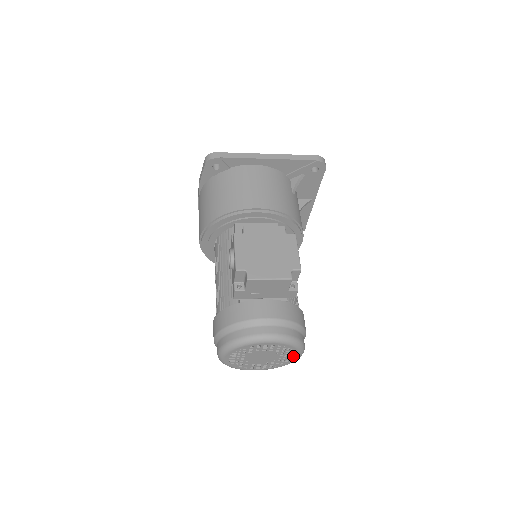
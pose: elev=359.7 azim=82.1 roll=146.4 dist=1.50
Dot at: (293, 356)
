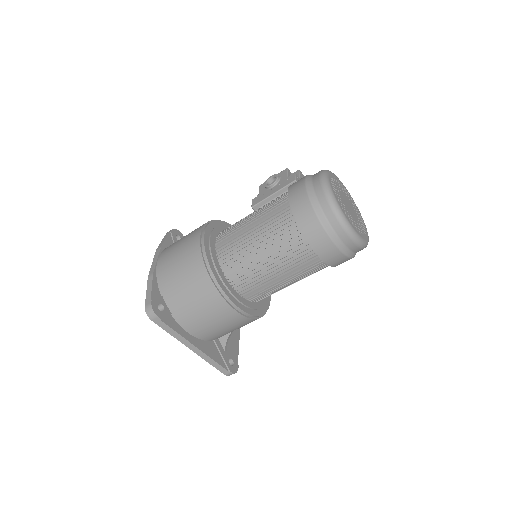
Dot at: (364, 228)
